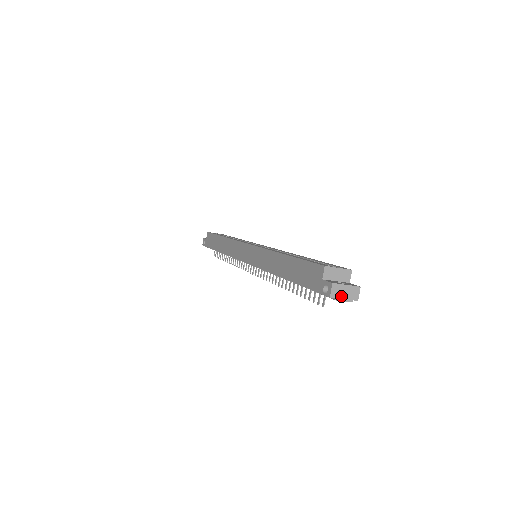
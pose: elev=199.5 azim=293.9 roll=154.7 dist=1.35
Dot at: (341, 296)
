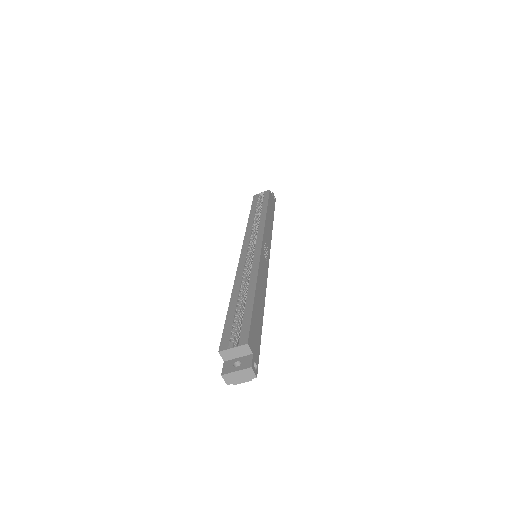
Dot at: (237, 380)
